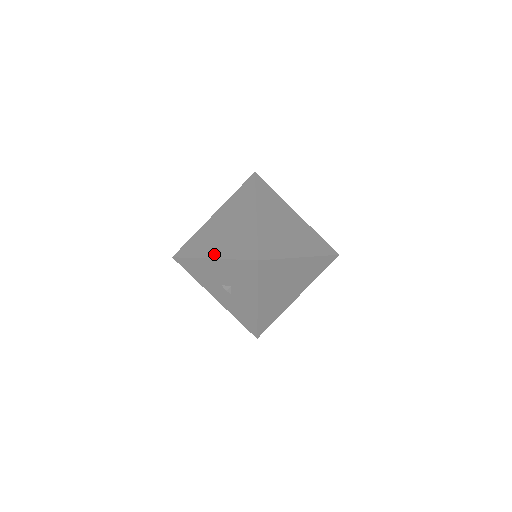
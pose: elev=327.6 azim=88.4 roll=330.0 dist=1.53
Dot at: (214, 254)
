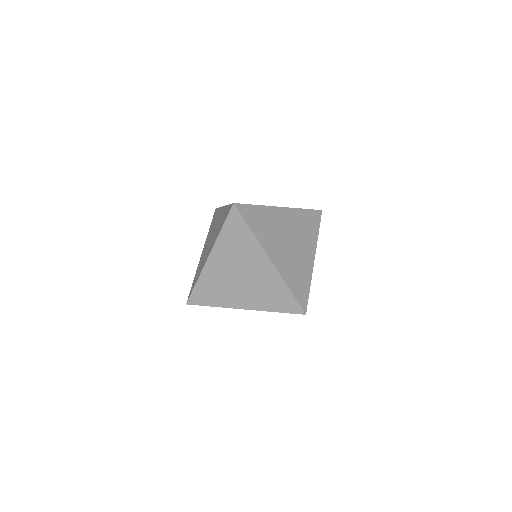
Dot at: (245, 305)
